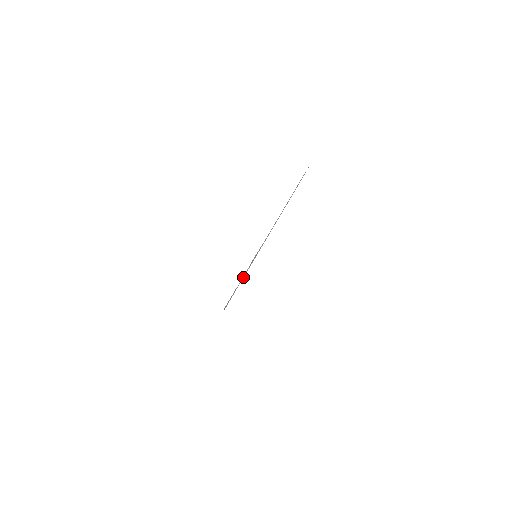
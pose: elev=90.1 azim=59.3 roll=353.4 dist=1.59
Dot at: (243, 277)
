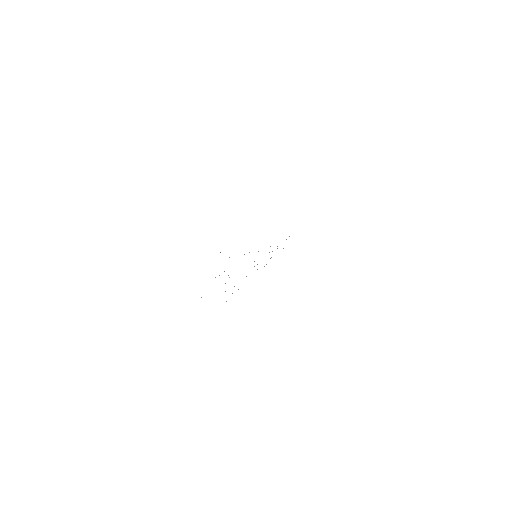
Dot at: occluded
